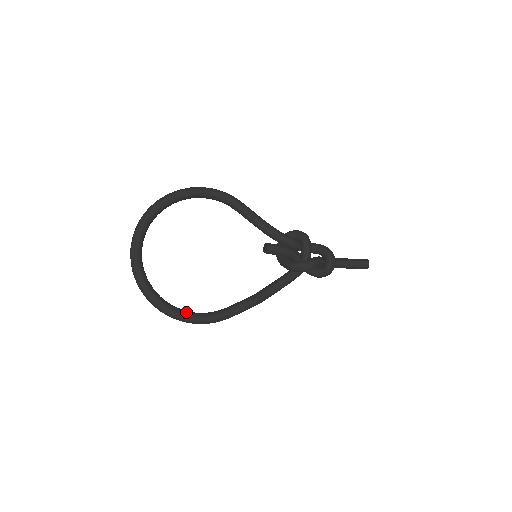
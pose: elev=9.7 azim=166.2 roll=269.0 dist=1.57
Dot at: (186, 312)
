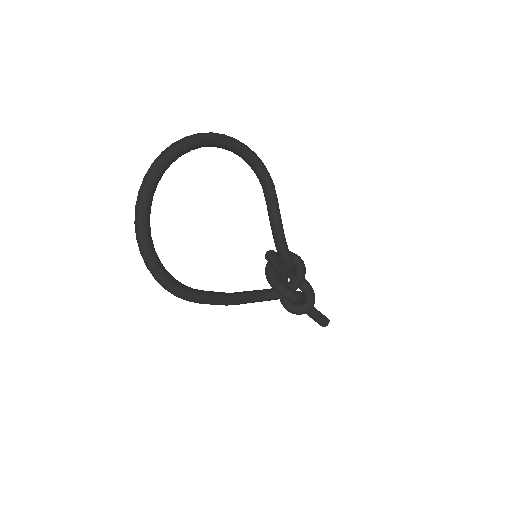
Dot at: (167, 271)
